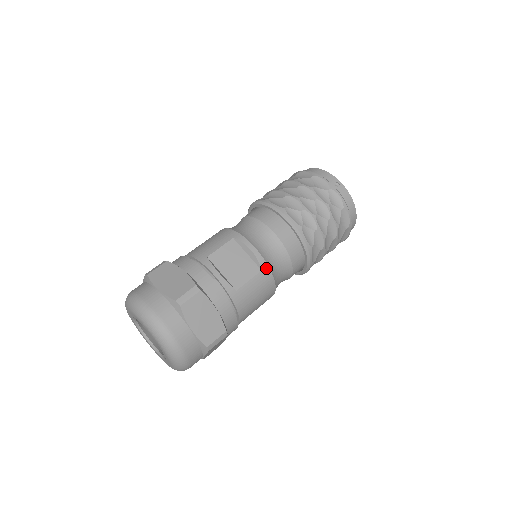
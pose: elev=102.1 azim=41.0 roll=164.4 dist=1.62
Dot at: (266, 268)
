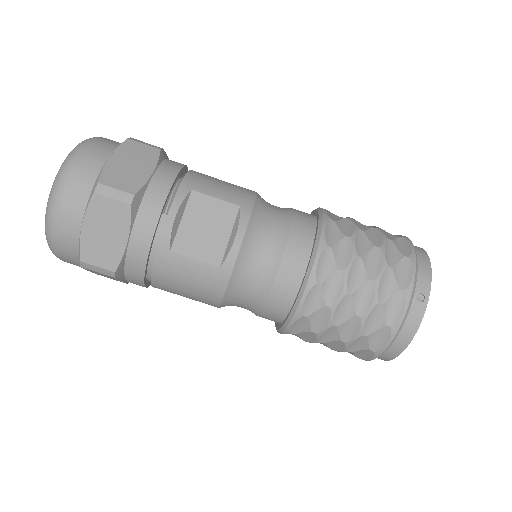
Dot at: (227, 271)
